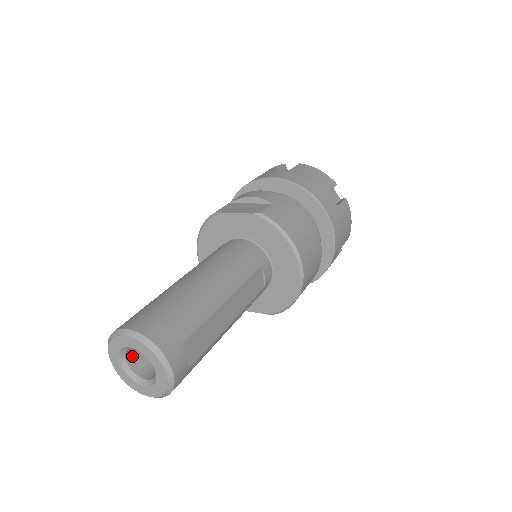
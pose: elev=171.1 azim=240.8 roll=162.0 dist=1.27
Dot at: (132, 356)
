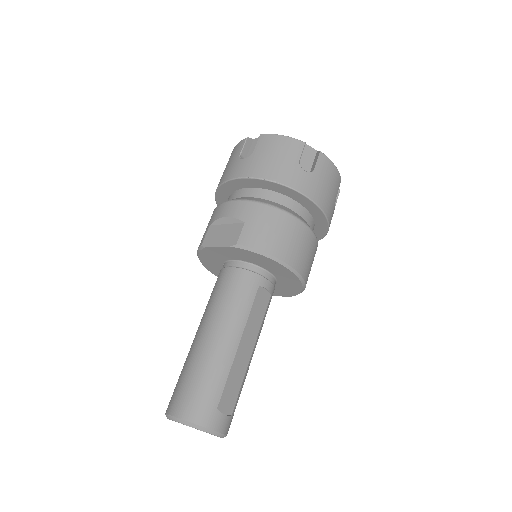
Dot at: occluded
